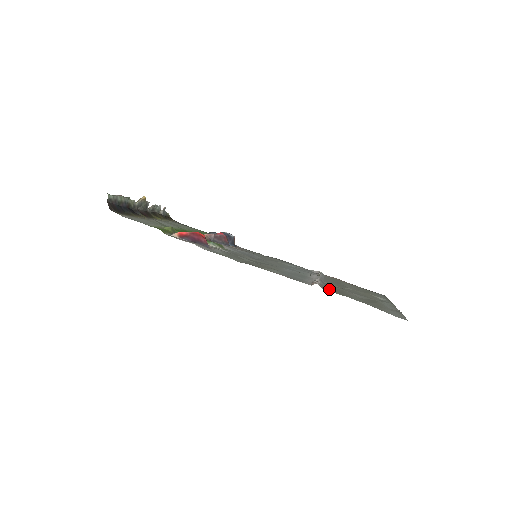
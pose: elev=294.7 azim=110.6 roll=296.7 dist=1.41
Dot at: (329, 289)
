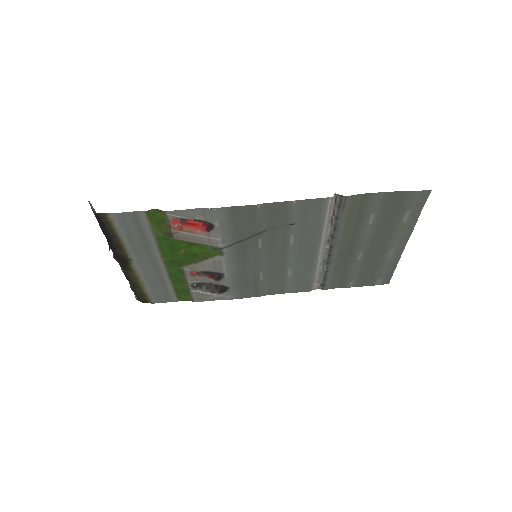
Dot at: (348, 207)
